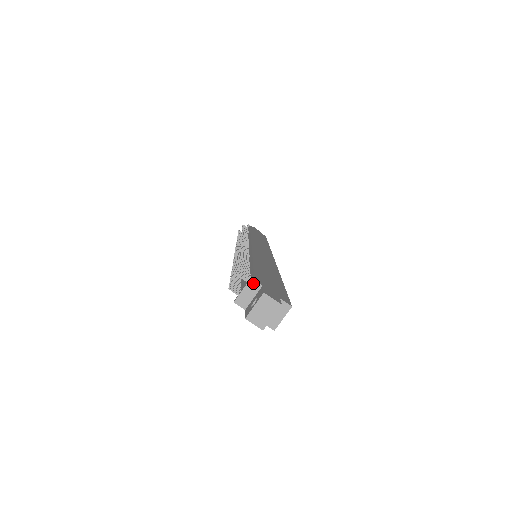
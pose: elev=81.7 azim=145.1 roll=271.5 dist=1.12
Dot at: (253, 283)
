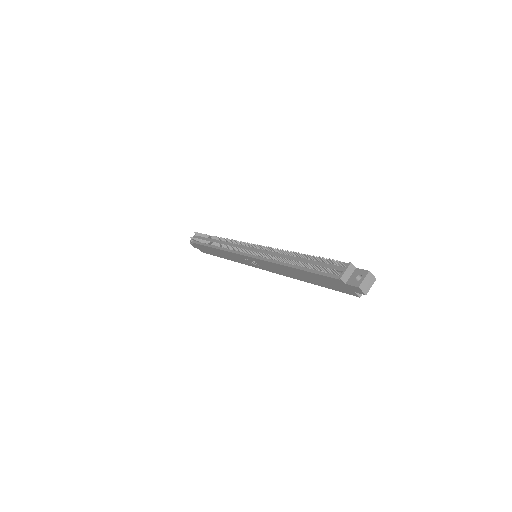
Dot at: (352, 266)
